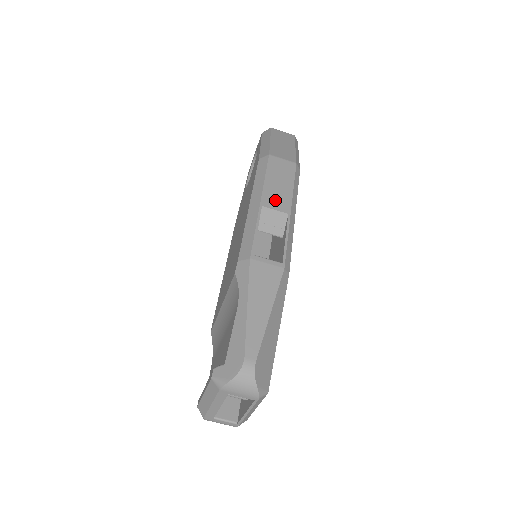
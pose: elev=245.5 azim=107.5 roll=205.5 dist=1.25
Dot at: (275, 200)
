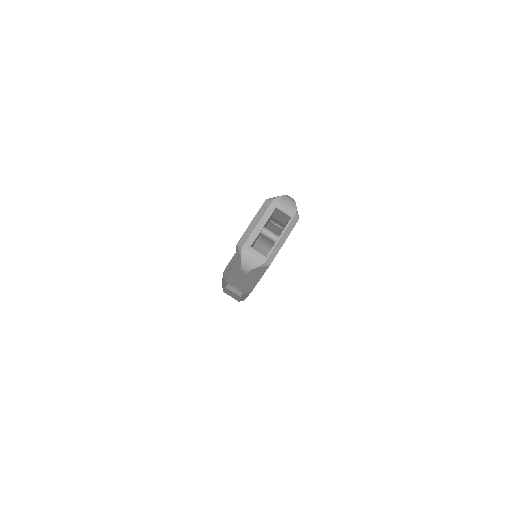
Dot at: occluded
